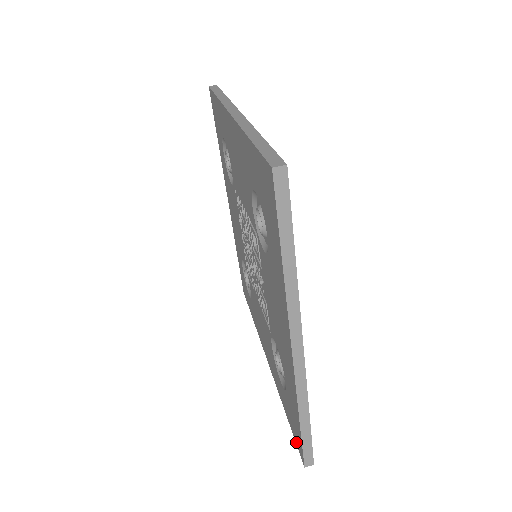
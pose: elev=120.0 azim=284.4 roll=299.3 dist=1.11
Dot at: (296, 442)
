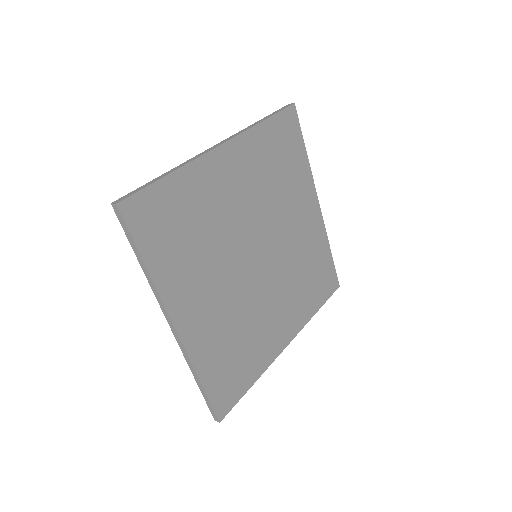
Dot at: occluded
